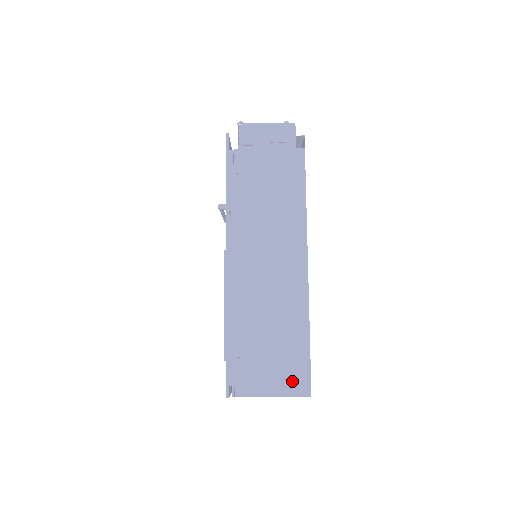
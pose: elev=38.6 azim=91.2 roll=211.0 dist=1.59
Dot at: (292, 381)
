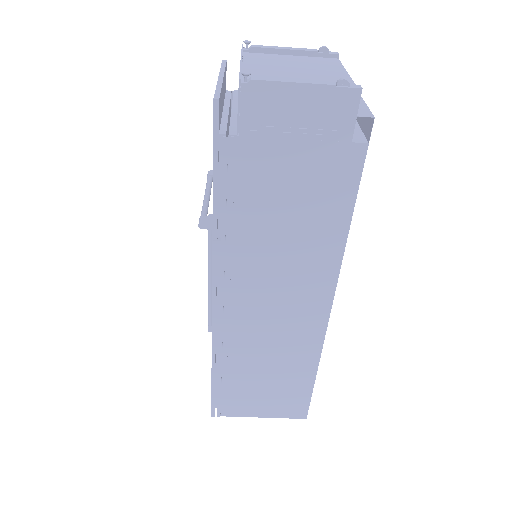
Dot at: (287, 408)
